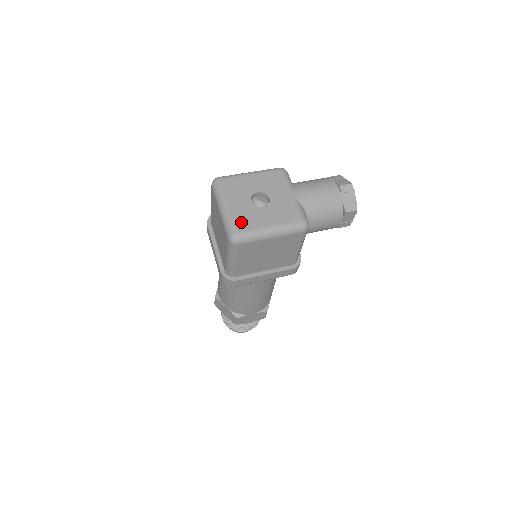
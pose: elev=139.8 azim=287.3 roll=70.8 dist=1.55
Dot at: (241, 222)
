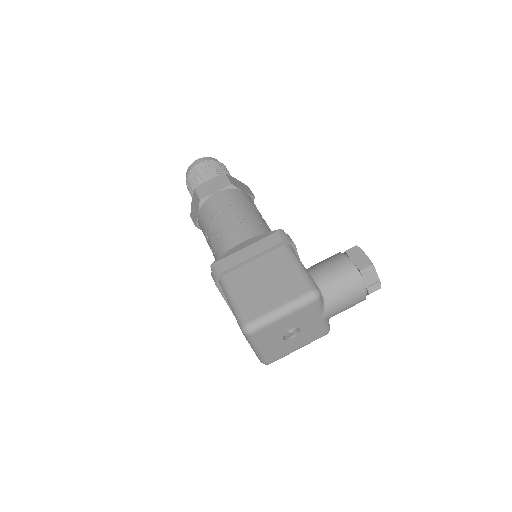
Dot at: (274, 356)
